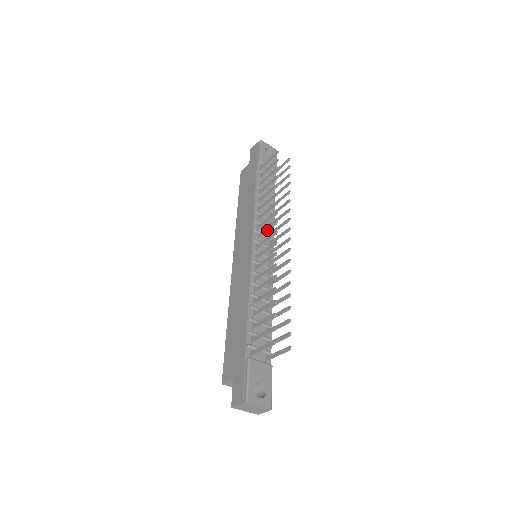
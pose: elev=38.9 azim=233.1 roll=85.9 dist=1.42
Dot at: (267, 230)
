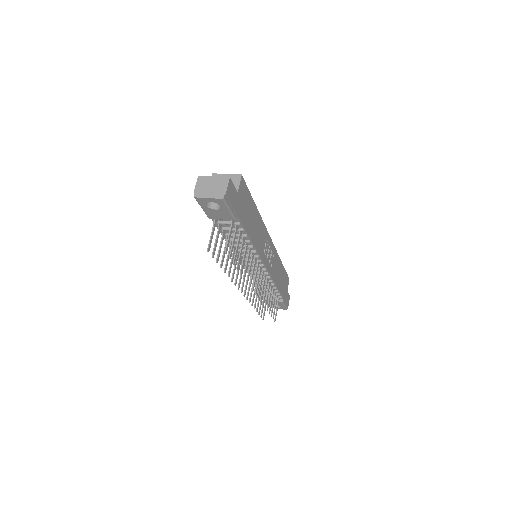
Dot at: (240, 276)
